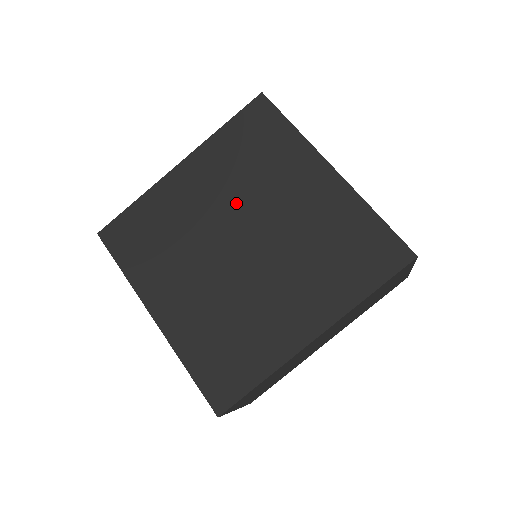
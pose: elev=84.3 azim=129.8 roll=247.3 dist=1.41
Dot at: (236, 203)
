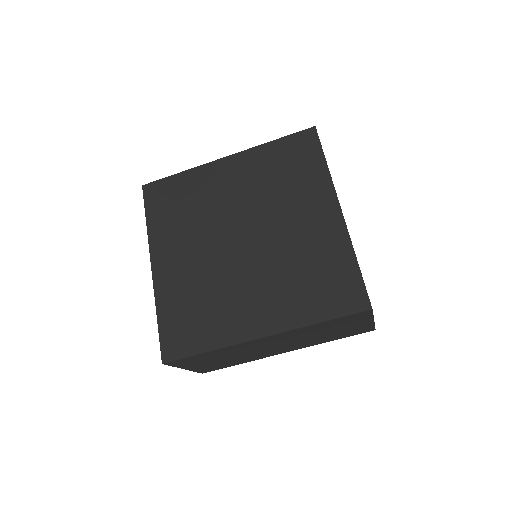
Dot at: (254, 206)
